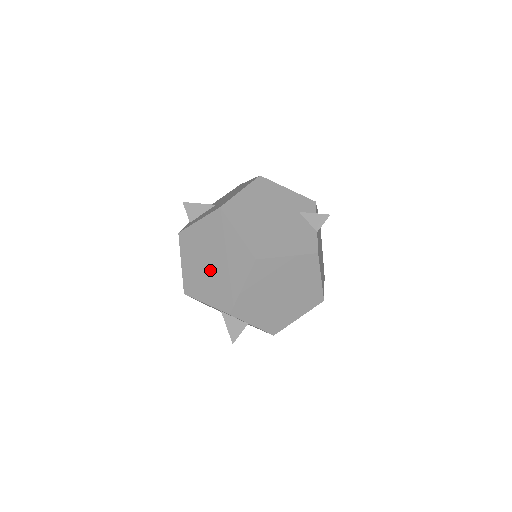
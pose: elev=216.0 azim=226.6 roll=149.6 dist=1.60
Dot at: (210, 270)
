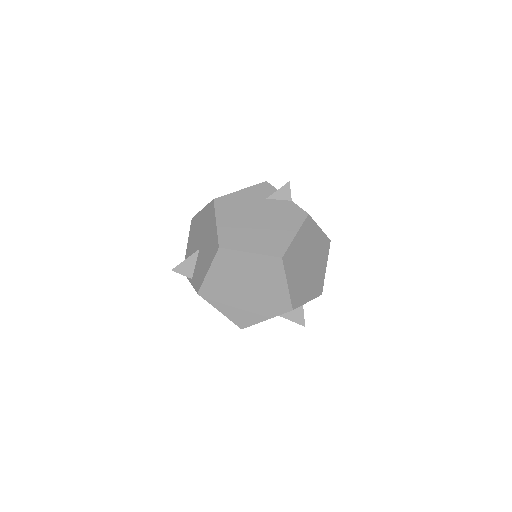
Dot at: (250, 296)
